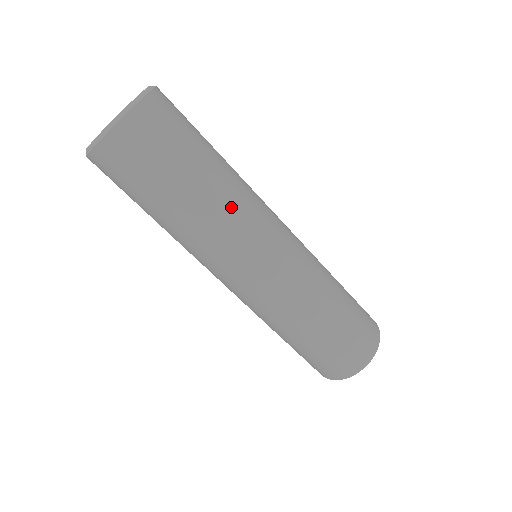
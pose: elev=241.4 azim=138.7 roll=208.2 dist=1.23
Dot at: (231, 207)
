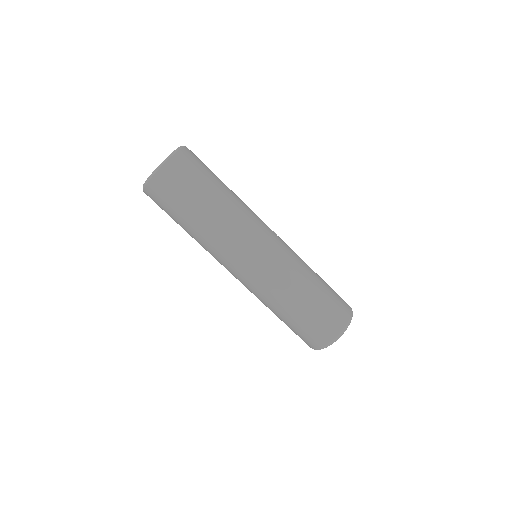
Dot at: (227, 224)
